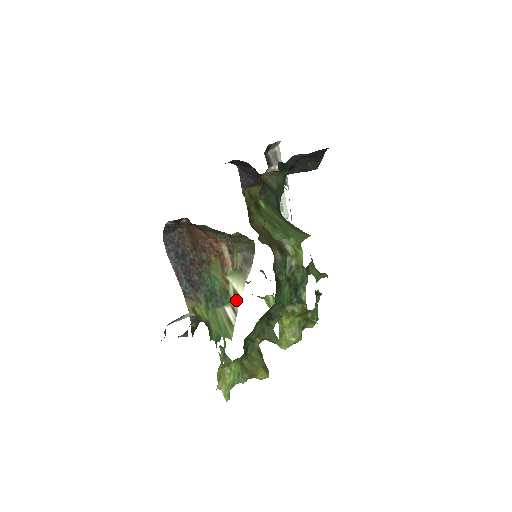
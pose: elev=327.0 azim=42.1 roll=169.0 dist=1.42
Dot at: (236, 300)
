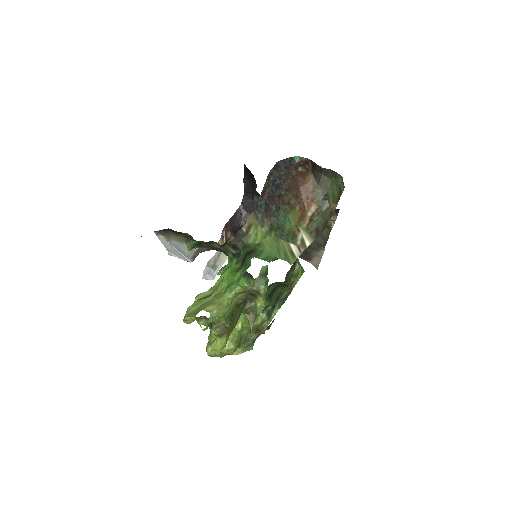
Dot at: (302, 245)
